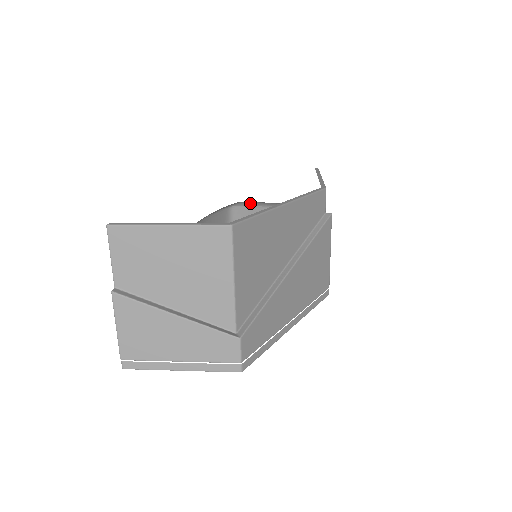
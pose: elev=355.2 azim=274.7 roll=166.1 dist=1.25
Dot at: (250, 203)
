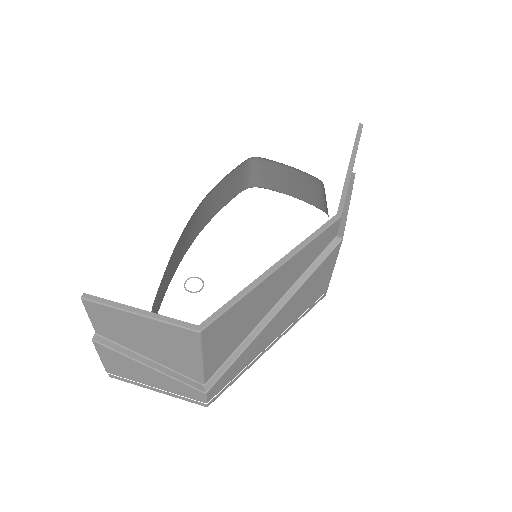
Dot at: (272, 160)
